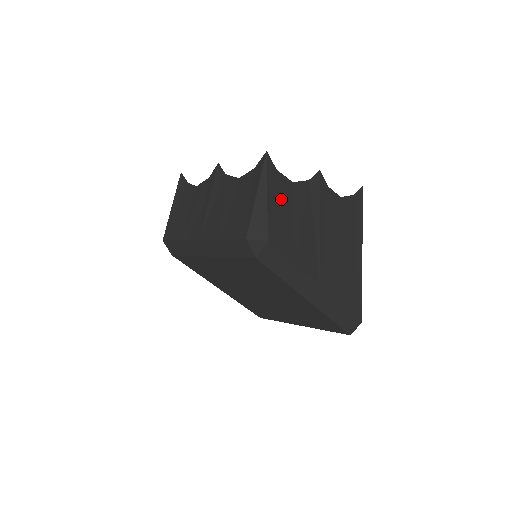
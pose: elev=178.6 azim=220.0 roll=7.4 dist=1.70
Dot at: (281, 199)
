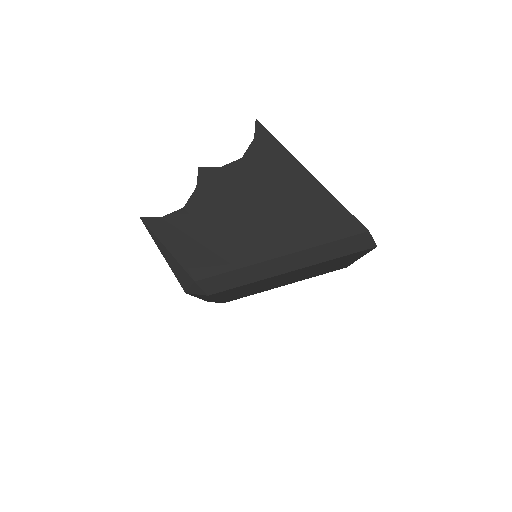
Dot at: (183, 234)
